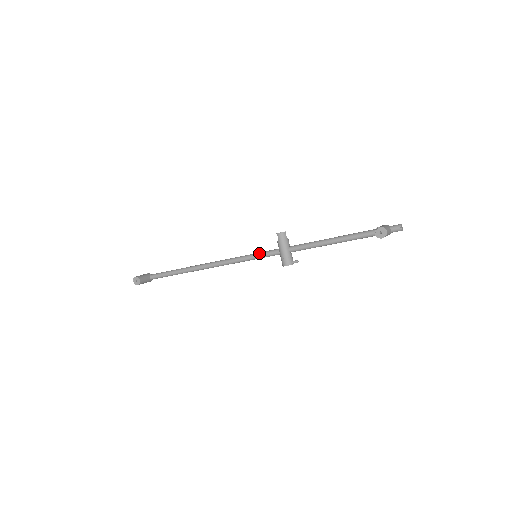
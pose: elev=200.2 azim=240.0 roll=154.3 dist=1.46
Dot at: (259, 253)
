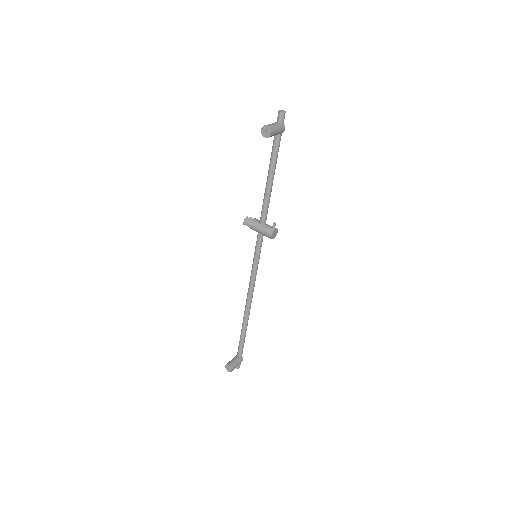
Dot at: (254, 252)
